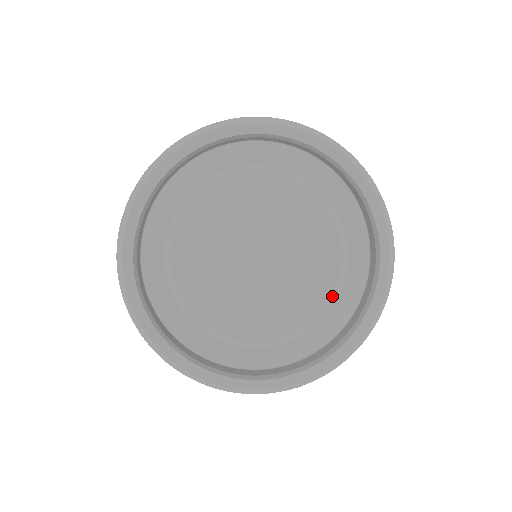
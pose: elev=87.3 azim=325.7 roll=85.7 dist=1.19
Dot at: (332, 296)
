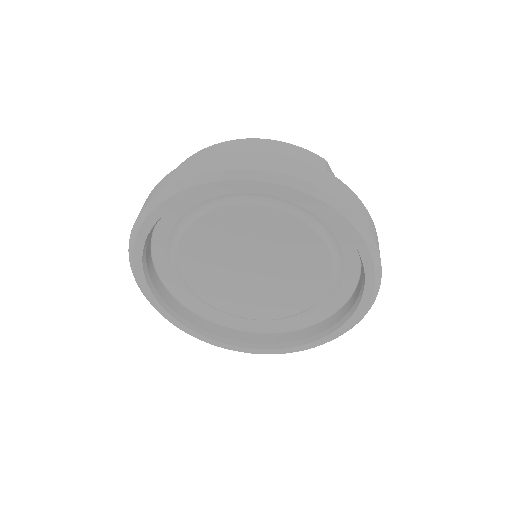
Dot at: (298, 313)
